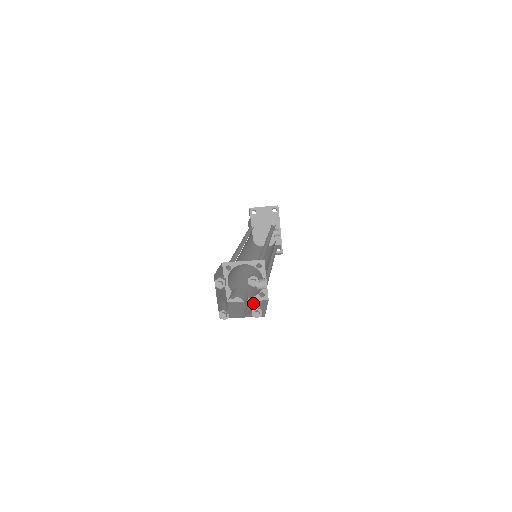
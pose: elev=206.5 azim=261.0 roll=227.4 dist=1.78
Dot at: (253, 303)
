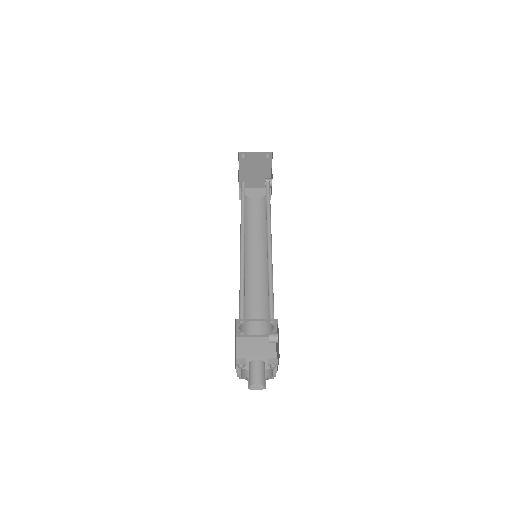
Dot at: (262, 342)
